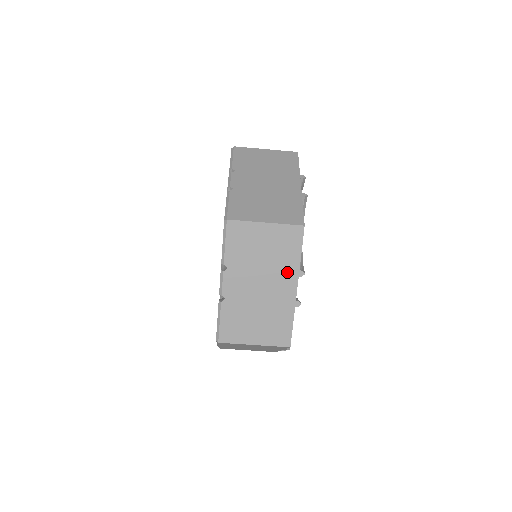
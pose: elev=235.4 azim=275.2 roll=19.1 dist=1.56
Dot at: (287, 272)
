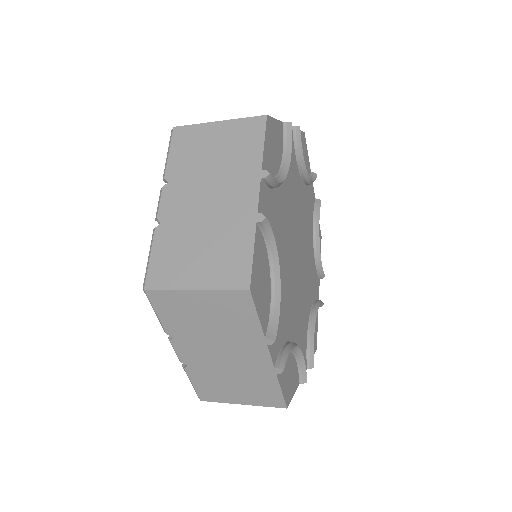
Dot at: occluded
